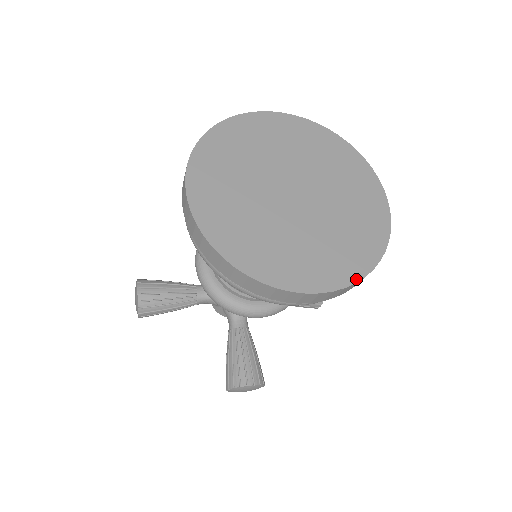
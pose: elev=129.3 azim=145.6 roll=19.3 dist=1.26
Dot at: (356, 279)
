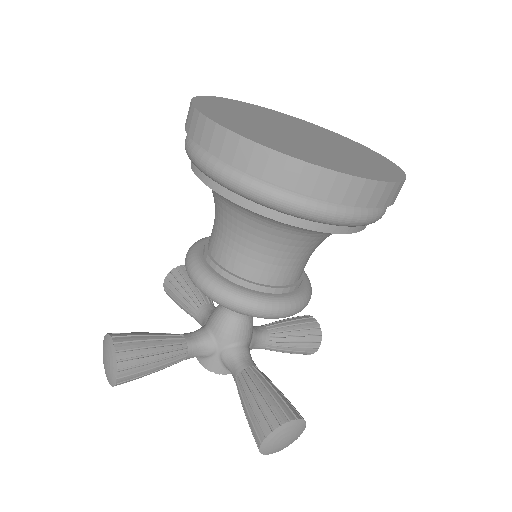
Dot at: (399, 179)
